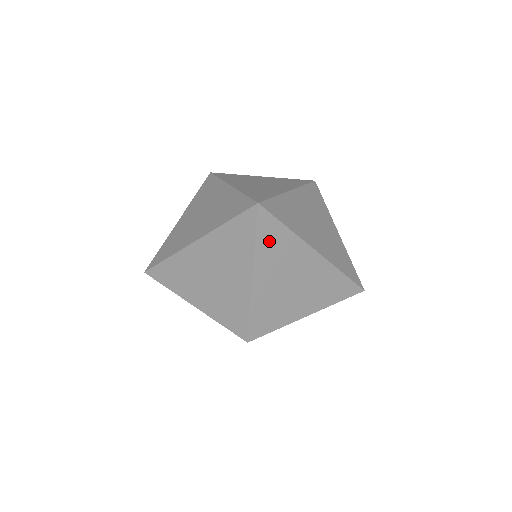
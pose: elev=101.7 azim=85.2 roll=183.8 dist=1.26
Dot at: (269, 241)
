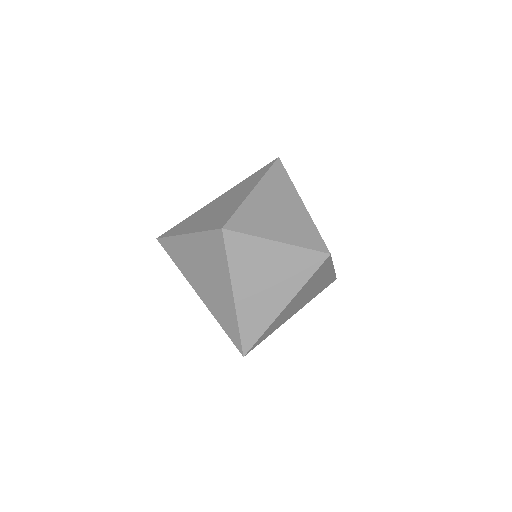
Dot at: occluded
